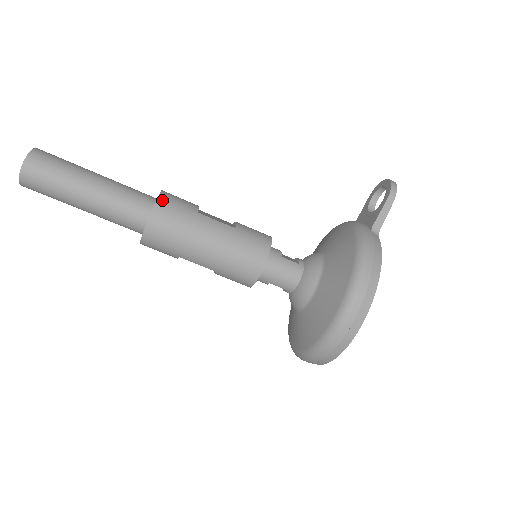
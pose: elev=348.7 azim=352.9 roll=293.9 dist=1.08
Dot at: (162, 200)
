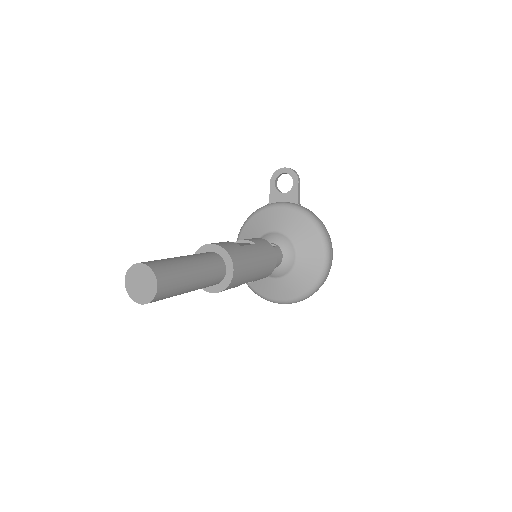
Dot at: (228, 250)
